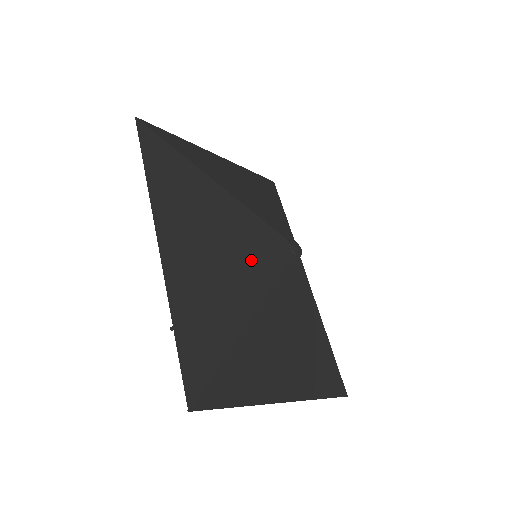
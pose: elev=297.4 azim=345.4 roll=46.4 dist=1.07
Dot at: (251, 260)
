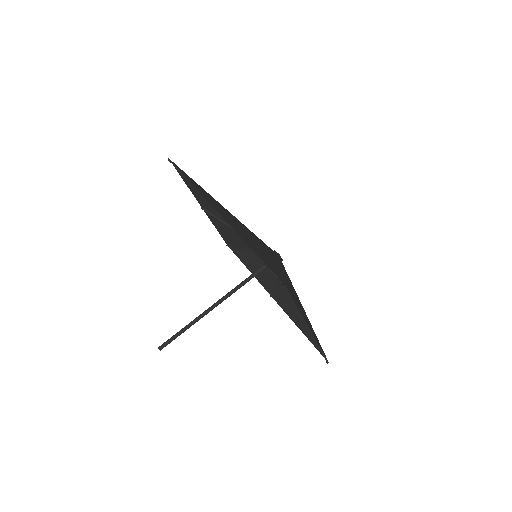
Dot at: (263, 247)
